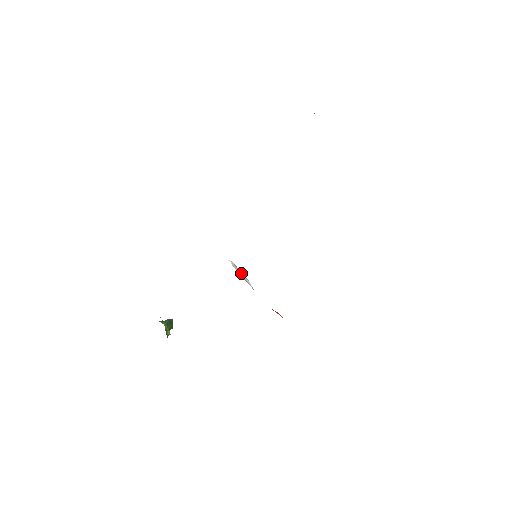
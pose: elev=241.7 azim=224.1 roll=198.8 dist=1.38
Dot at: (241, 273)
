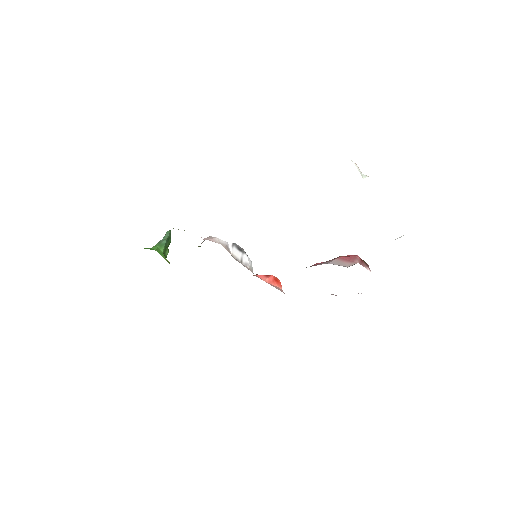
Dot at: (240, 250)
